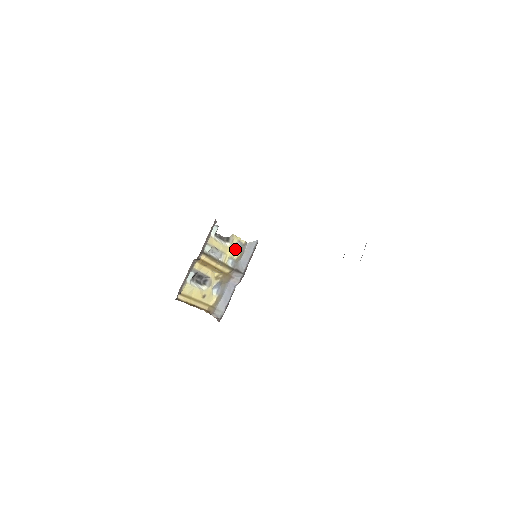
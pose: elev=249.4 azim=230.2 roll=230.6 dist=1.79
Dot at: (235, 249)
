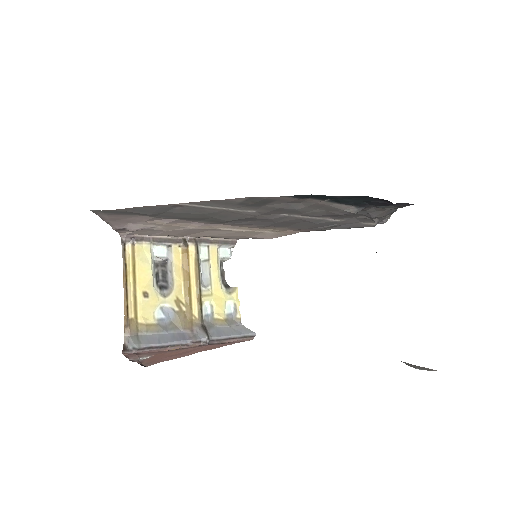
Dot at: (225, 306)
